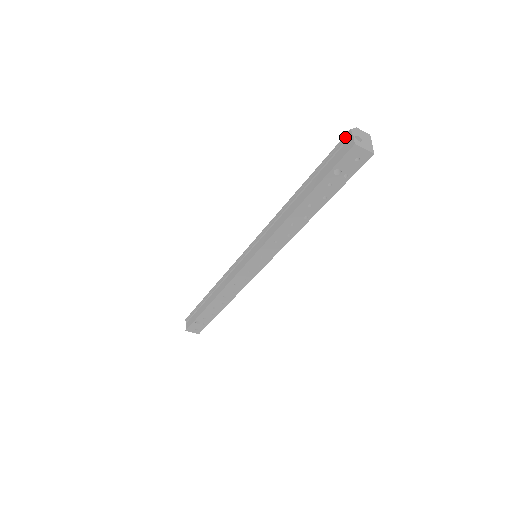
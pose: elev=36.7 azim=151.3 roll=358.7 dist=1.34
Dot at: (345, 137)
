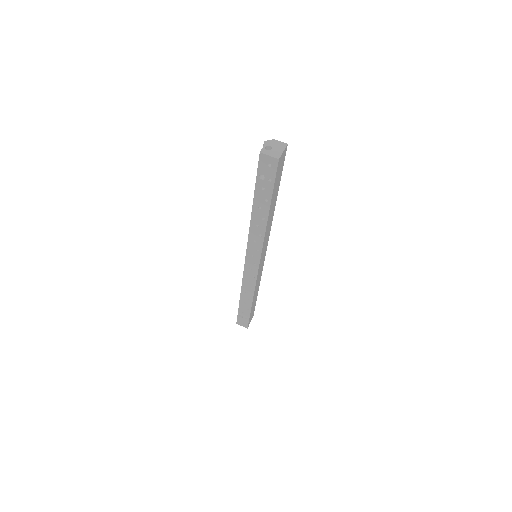
Dot at: occluded
